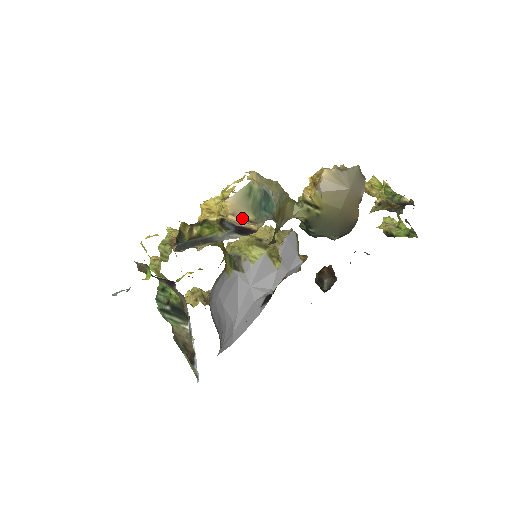
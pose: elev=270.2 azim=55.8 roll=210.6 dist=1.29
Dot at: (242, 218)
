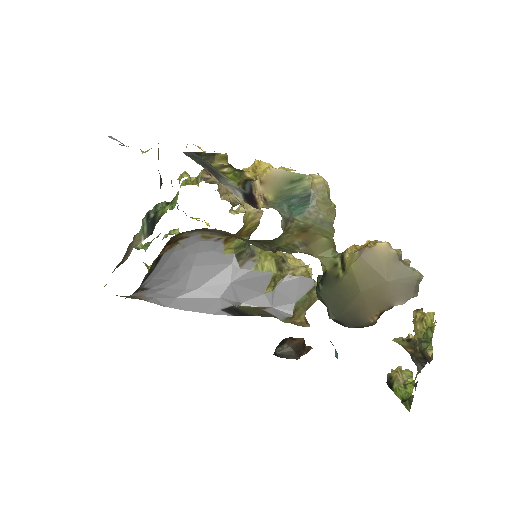
Dot at: (264, 191)
